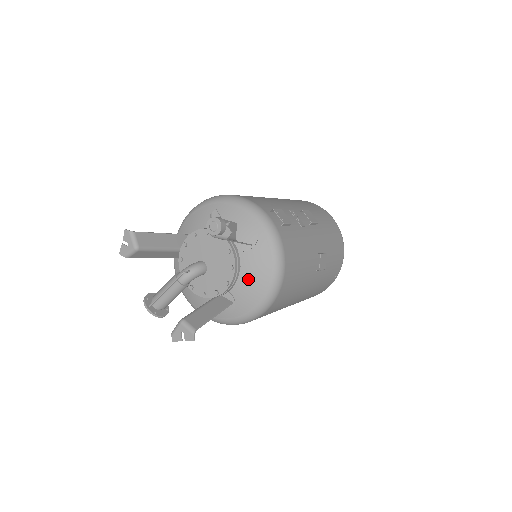
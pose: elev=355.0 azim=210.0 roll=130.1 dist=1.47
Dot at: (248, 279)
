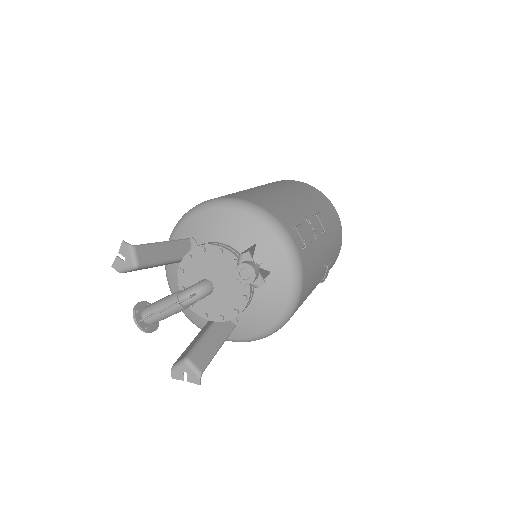
Dot at: (258, 306)
